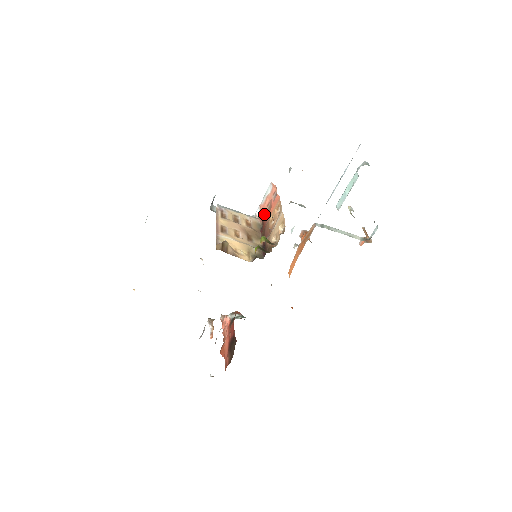
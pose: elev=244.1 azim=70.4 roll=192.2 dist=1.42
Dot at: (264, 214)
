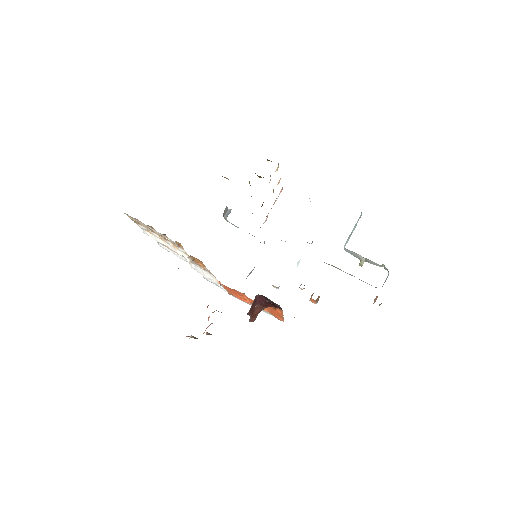
Dot at: occluded
